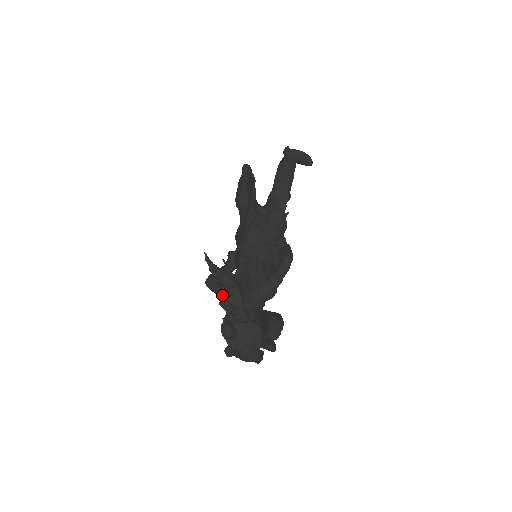
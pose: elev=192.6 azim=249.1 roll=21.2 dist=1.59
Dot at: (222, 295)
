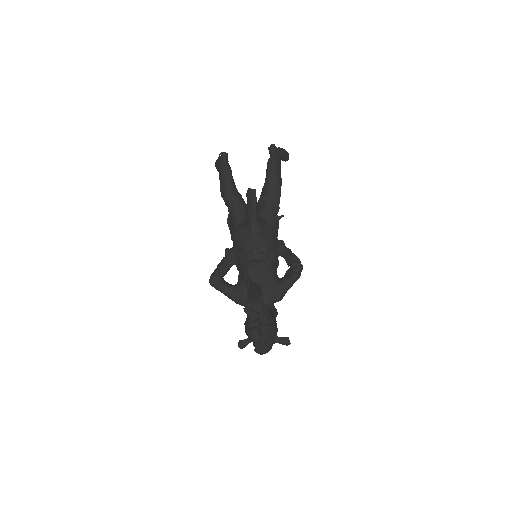
Dot at: (231, 295)
